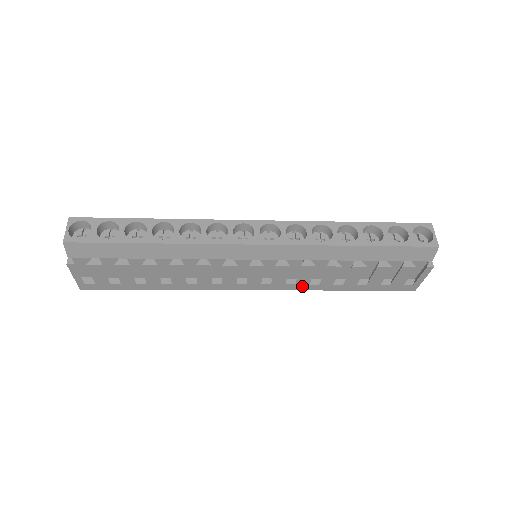
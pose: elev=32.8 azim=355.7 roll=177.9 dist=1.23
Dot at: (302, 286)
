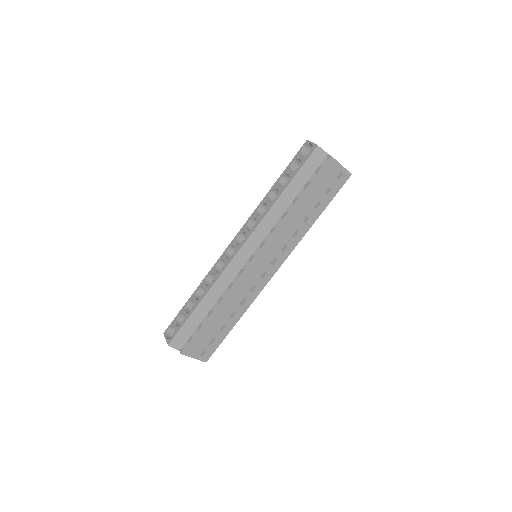
Dot at: (293, 243)
